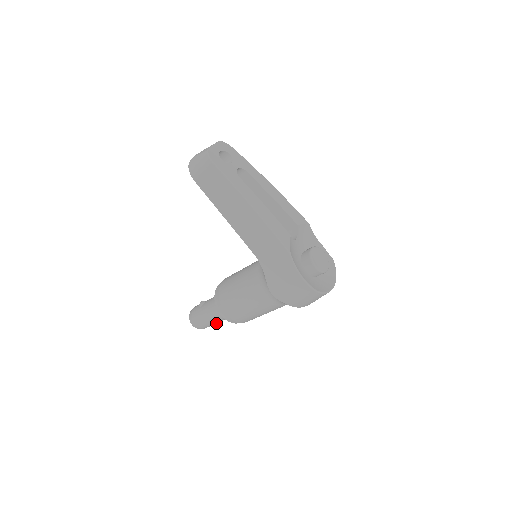
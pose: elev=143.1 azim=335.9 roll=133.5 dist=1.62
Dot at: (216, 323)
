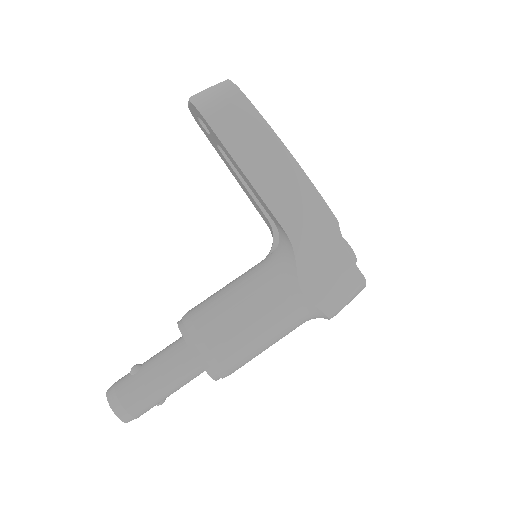
Dot at: (160, 401)
